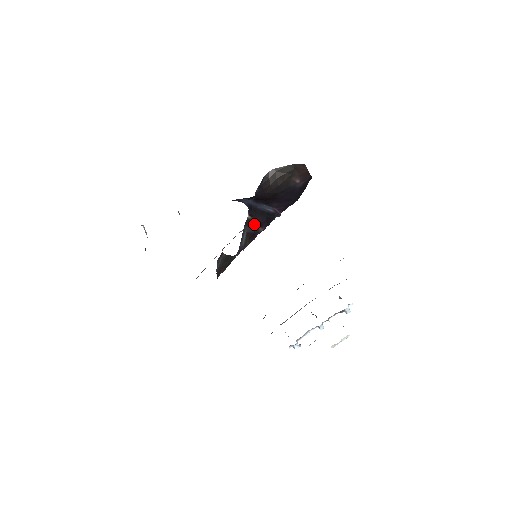
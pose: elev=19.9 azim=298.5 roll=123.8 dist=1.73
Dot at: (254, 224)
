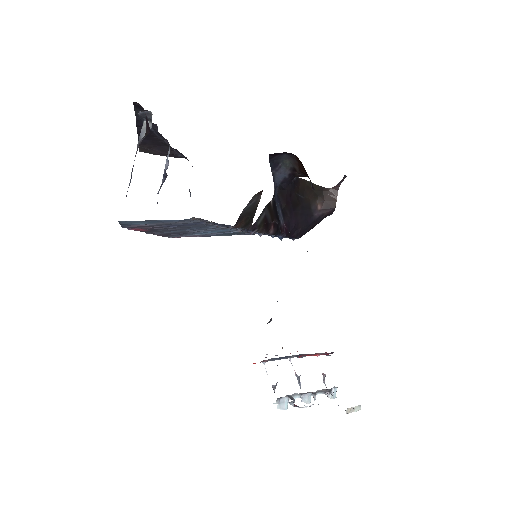
Dot at: (271, 215)
